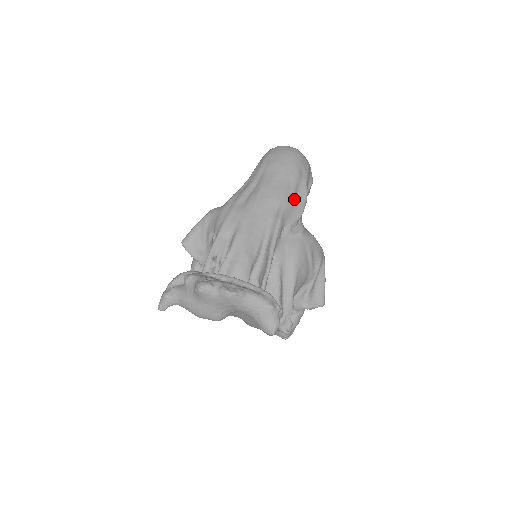
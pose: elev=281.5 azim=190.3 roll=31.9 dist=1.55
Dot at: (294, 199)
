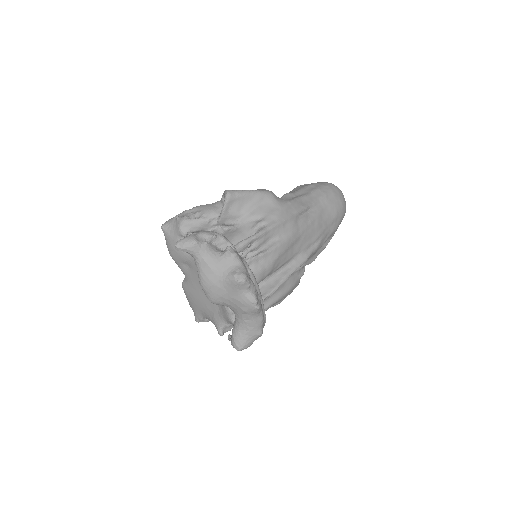
Dot at: (320, 247)
